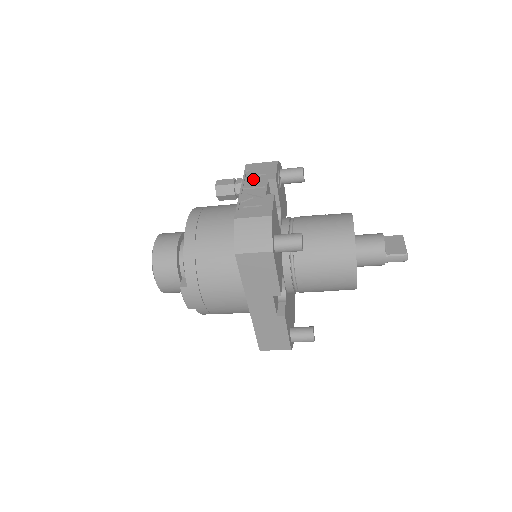
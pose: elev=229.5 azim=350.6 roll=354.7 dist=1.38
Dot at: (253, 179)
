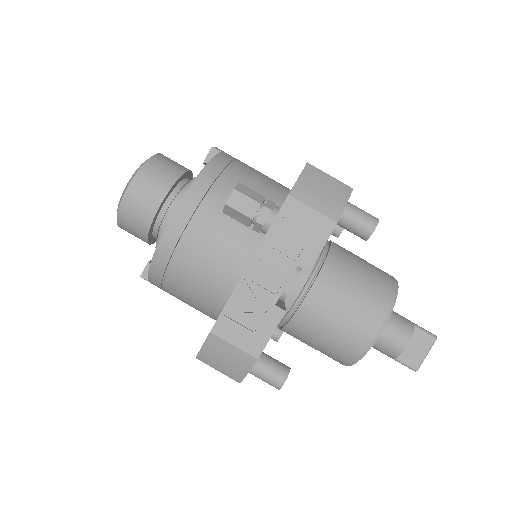
Dot at: (279, 247)
